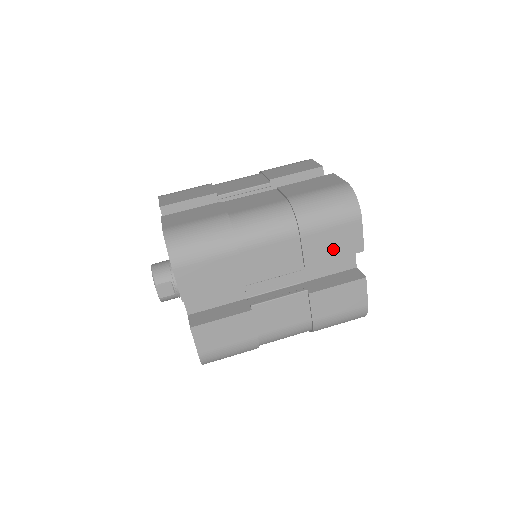
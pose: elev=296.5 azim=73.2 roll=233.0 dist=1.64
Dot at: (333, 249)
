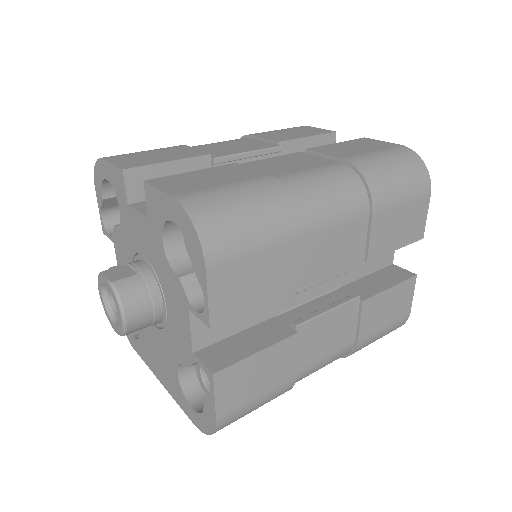
Dot at: (298, 135)
